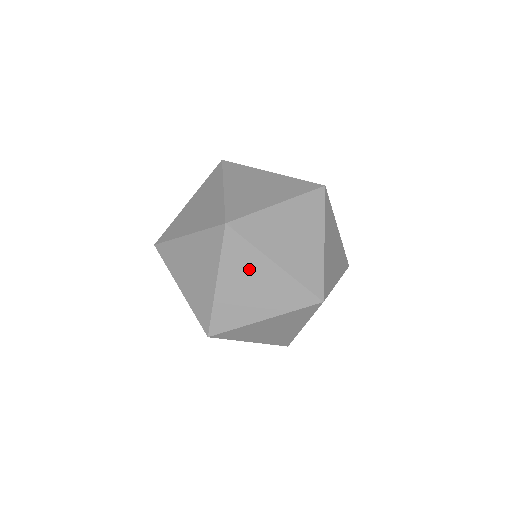
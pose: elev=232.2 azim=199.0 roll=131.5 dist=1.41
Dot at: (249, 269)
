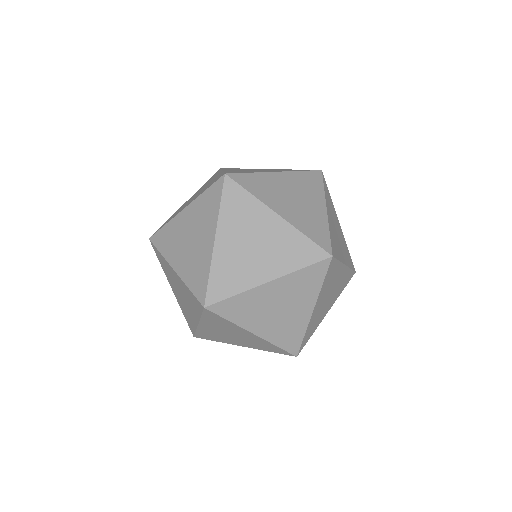
Dot at: (259, 305)
